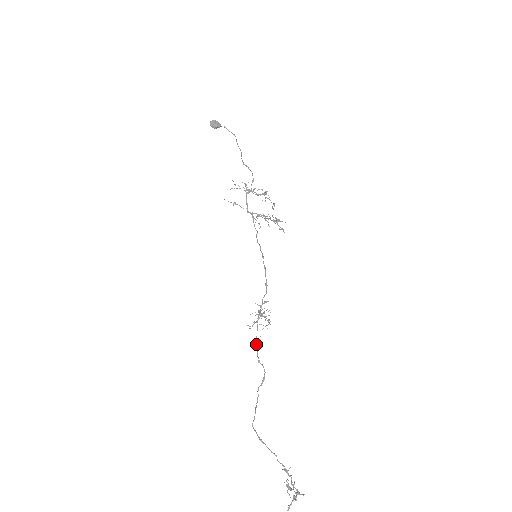
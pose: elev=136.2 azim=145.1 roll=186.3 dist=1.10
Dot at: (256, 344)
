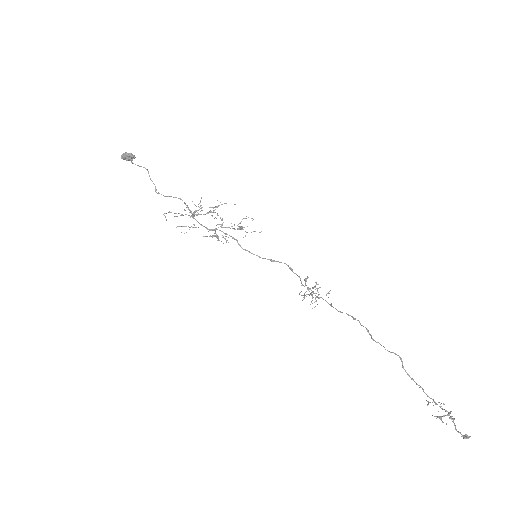
Dot at: (337, 310)
